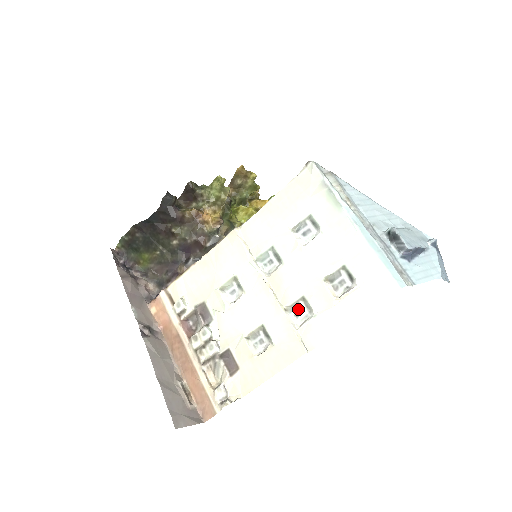
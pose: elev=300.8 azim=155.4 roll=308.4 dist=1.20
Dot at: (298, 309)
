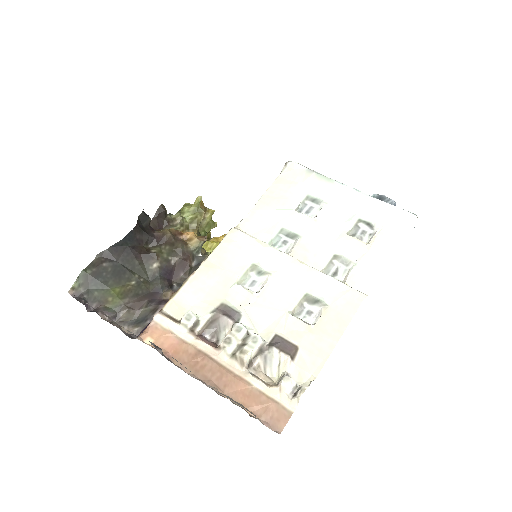
Dot at: (334, 269)
